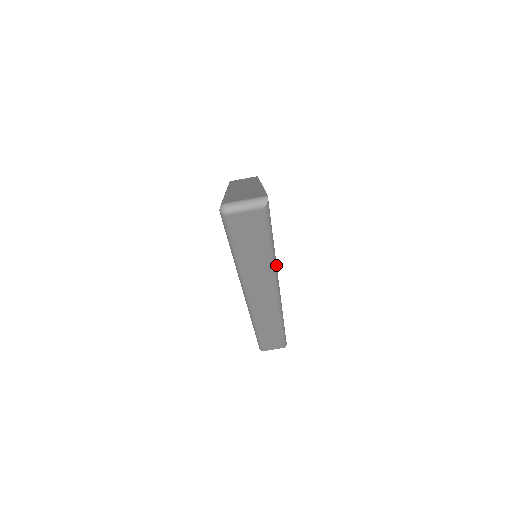
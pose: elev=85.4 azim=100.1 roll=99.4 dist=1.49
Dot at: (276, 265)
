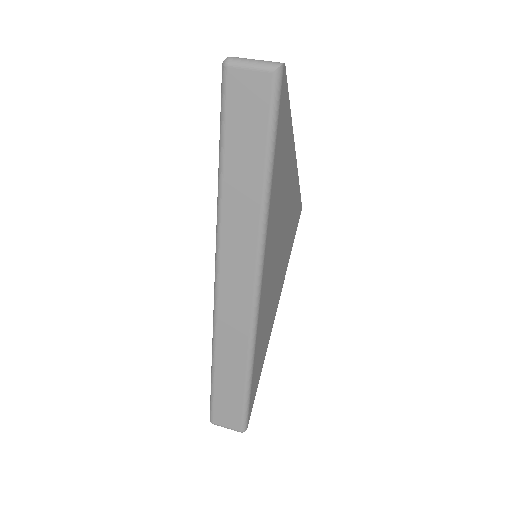
Dot at: (267, 218)
